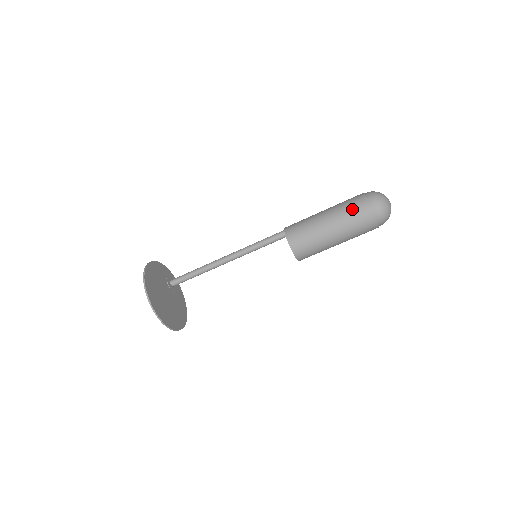
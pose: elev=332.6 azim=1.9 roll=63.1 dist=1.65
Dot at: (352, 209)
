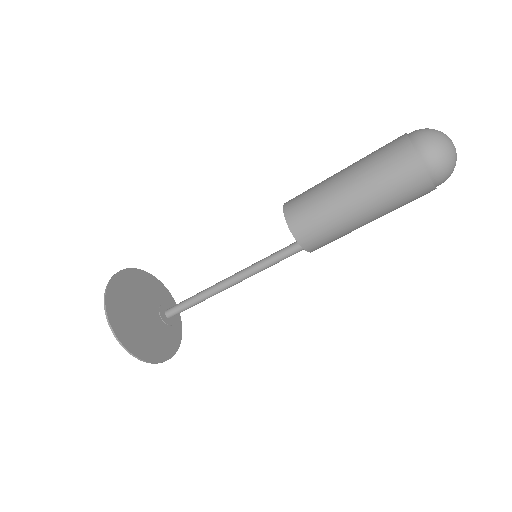
Dot at: (380, 149)
